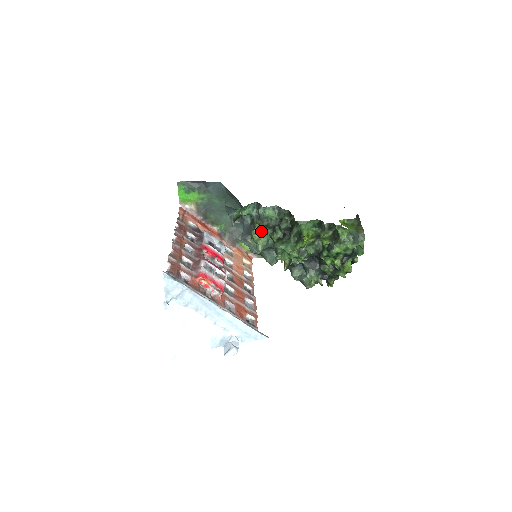
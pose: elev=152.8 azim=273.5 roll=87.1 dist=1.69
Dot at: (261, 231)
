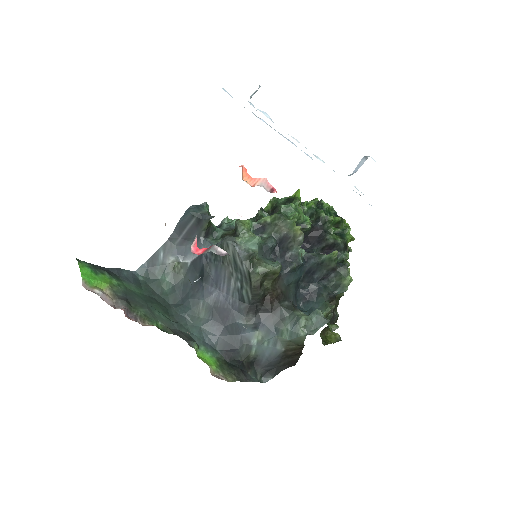
Dot at: (246, 220)
